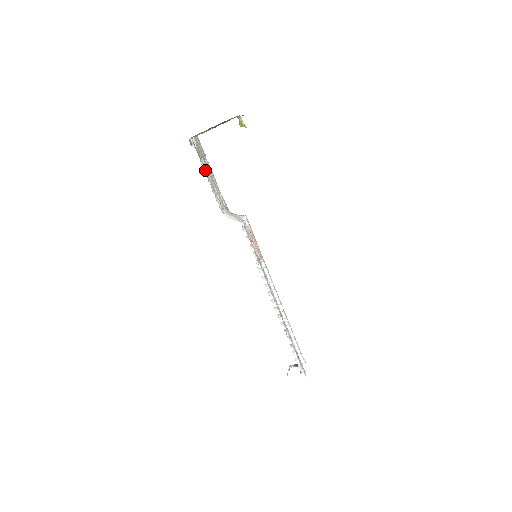
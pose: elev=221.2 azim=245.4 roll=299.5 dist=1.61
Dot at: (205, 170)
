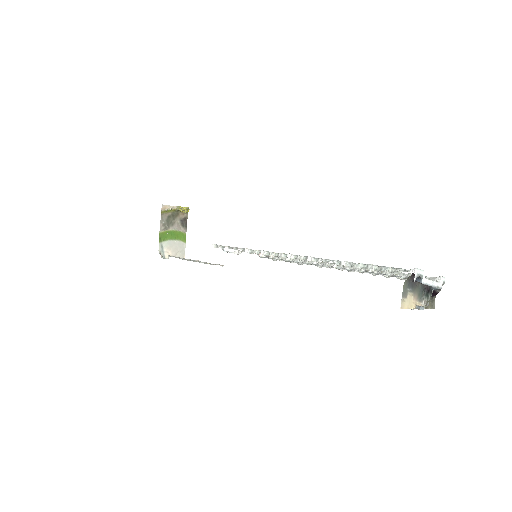
Dot at: (177, 257)
